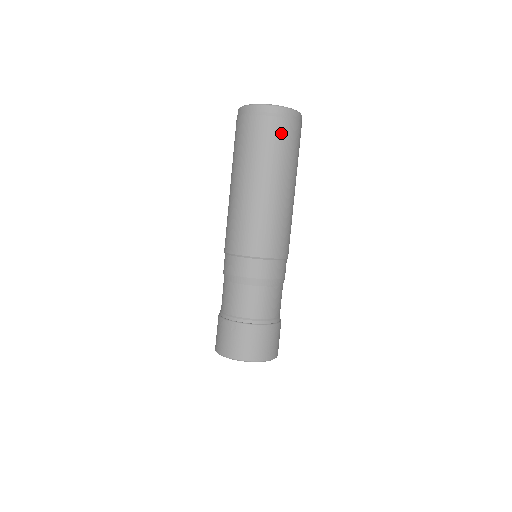
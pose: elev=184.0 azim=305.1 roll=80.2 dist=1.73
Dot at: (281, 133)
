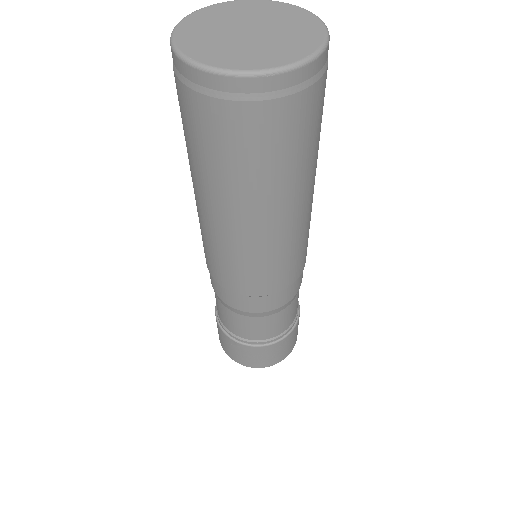
Dot at: (272, 130)
